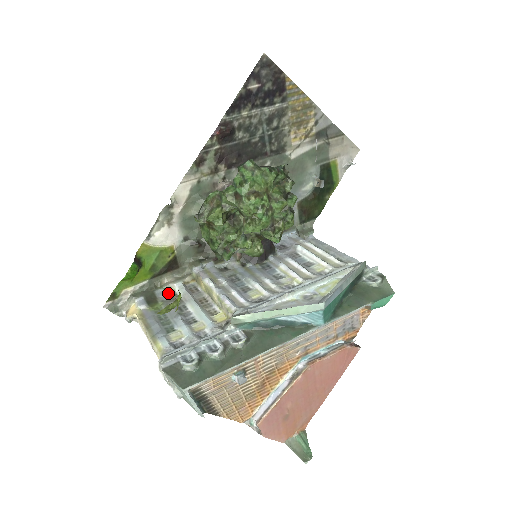
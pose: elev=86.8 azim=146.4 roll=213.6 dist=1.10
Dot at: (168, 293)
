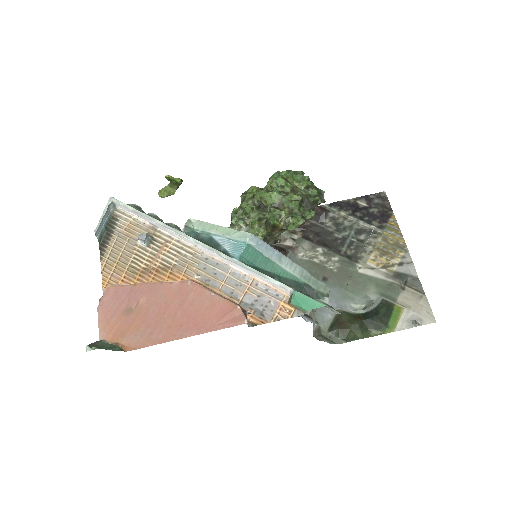
Dot at: occluded
